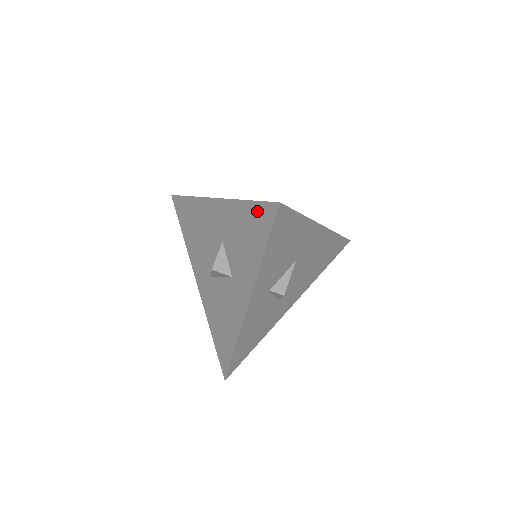
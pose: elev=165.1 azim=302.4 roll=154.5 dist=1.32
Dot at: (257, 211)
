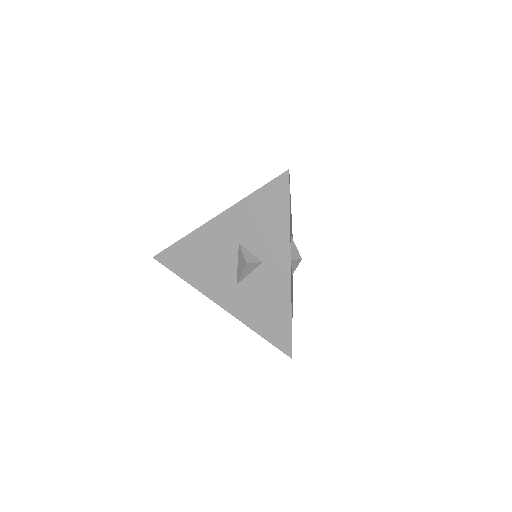
Dot at: (269, 191)
